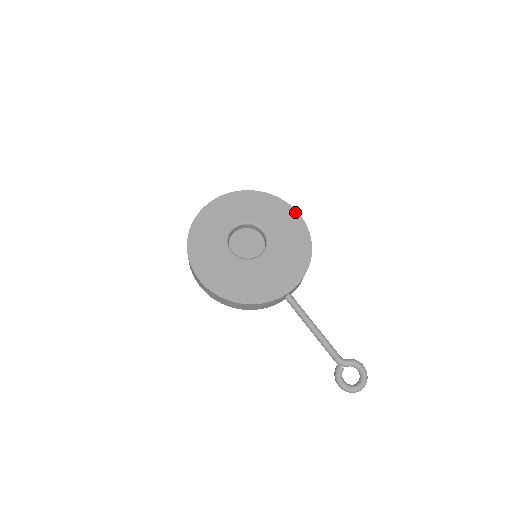
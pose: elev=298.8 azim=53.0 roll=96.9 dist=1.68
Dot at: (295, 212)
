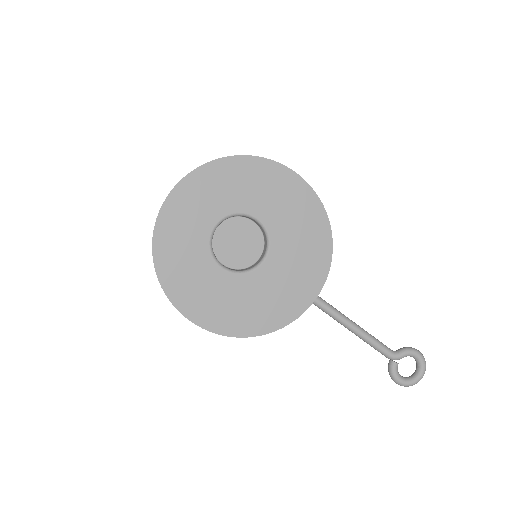
Dot at: (293, 175)
